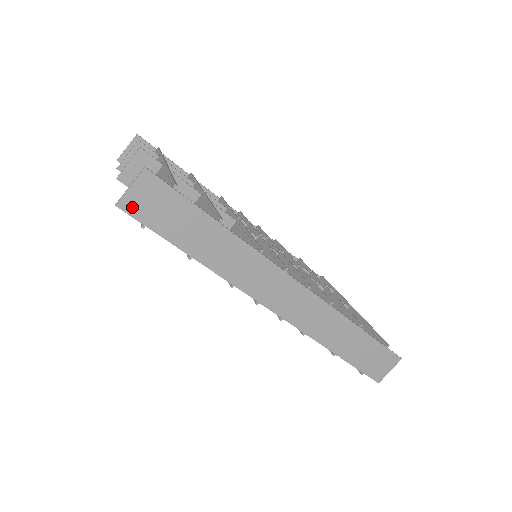
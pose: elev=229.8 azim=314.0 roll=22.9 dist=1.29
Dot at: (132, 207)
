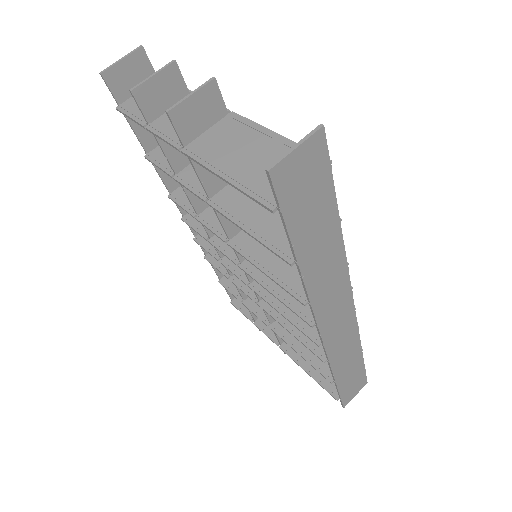
Dot at: (283, 179)
